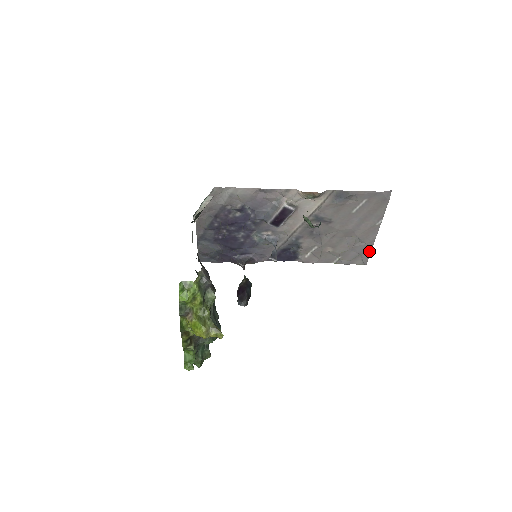
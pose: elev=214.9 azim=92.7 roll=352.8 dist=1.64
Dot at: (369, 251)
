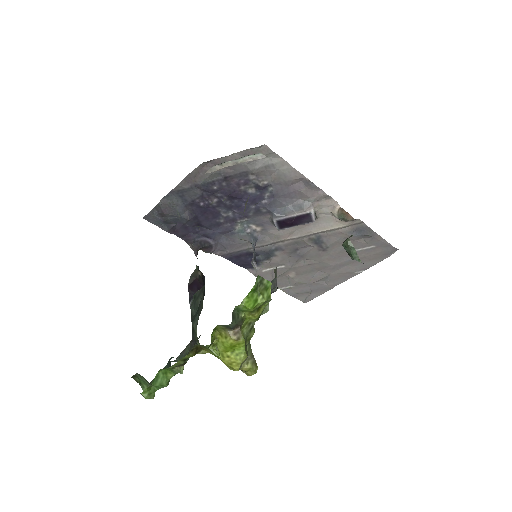
Dot at: (322, 292)
